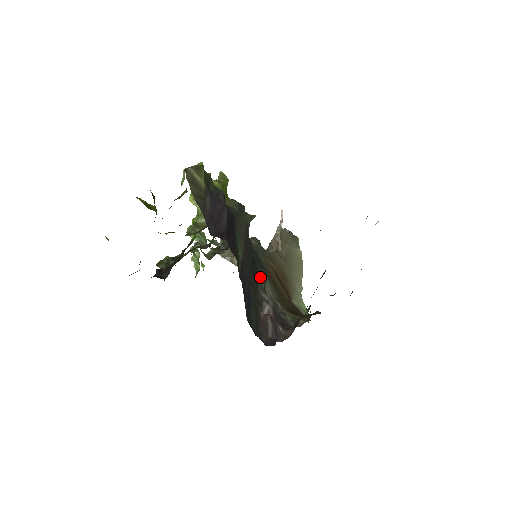
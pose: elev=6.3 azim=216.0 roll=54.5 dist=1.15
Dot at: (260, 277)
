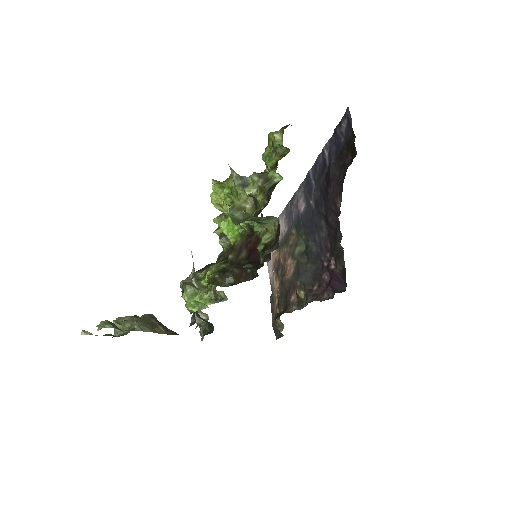
Dot at: occluded
